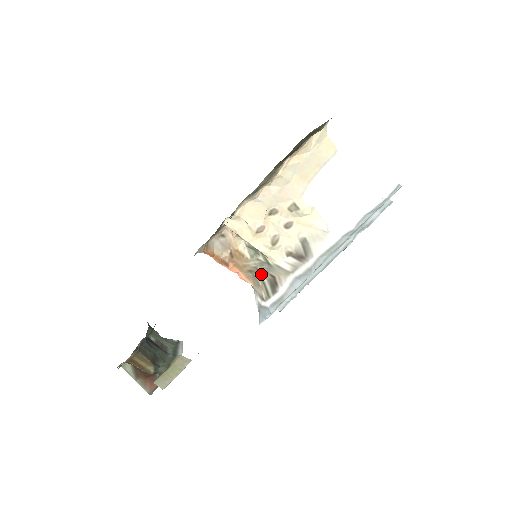
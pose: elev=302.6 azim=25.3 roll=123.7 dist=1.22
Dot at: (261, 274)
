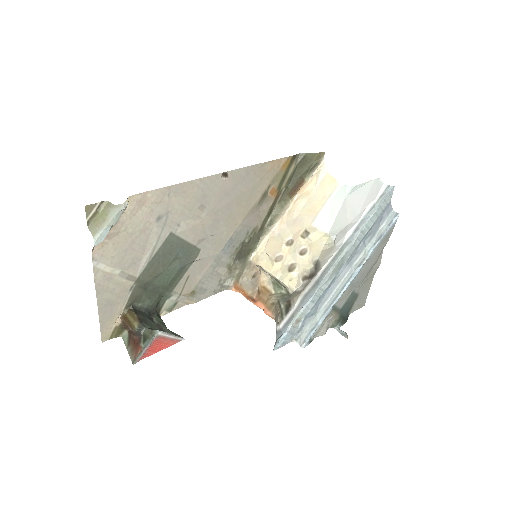
Dot at: (280, 302)
